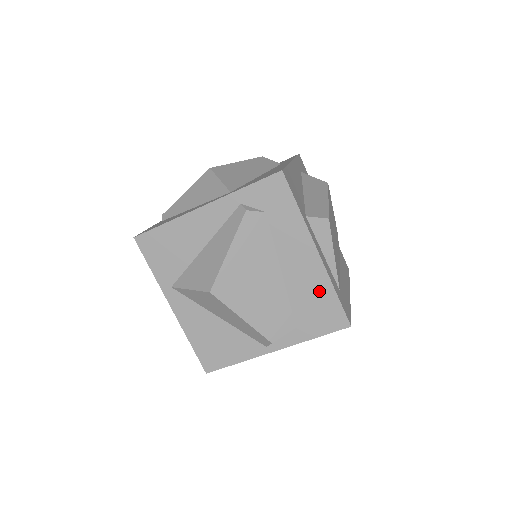
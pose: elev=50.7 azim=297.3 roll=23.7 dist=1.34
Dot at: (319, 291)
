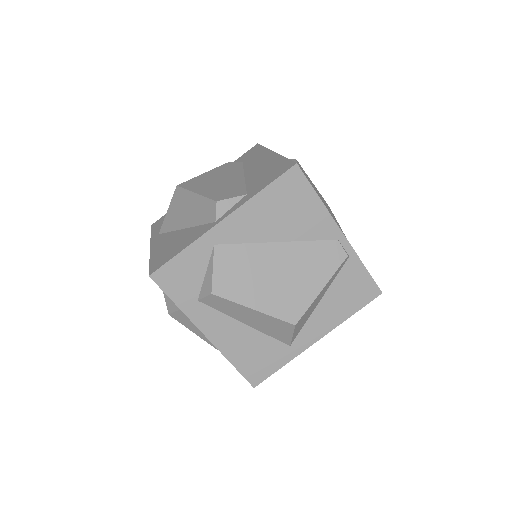
Dot at: (271, 166)
